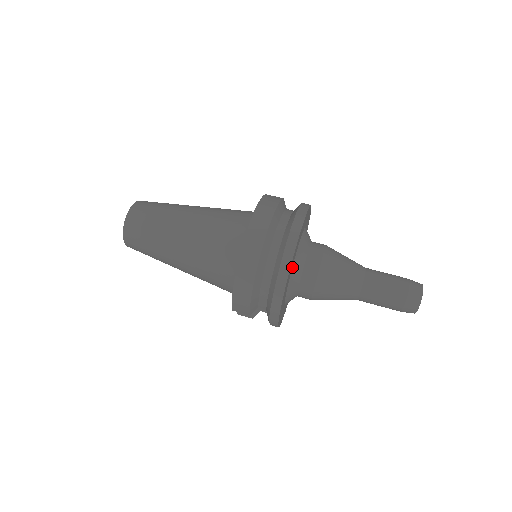
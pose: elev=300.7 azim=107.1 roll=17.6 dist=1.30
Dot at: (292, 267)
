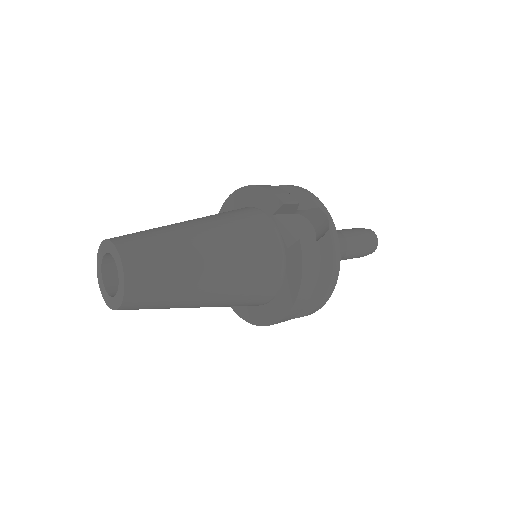
Dot at: occluded
